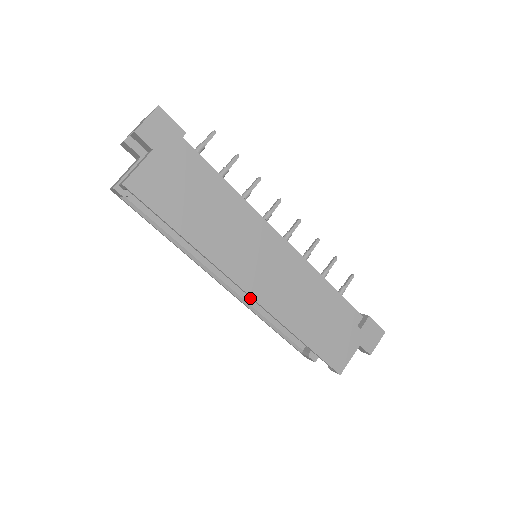
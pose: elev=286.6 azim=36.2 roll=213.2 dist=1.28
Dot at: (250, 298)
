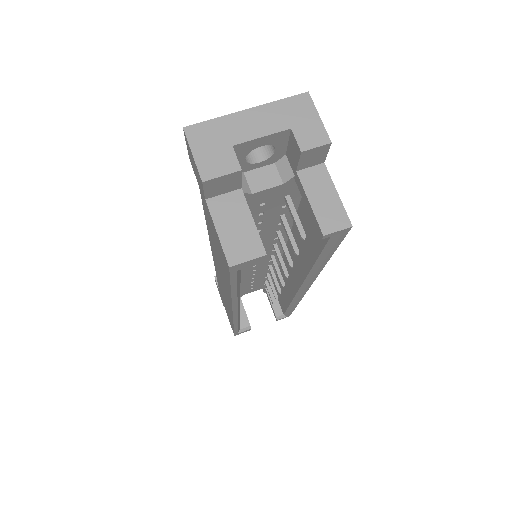
Dot at: occluded
